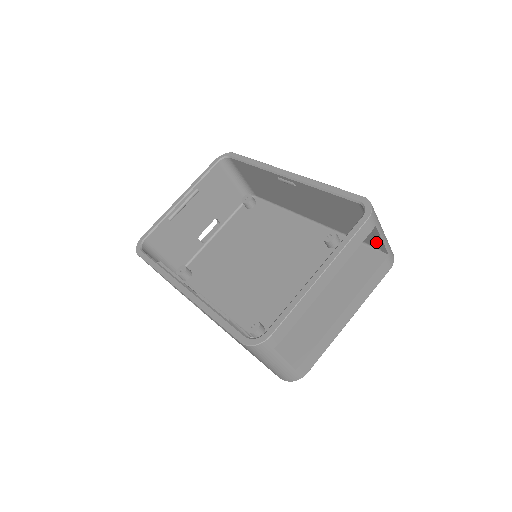
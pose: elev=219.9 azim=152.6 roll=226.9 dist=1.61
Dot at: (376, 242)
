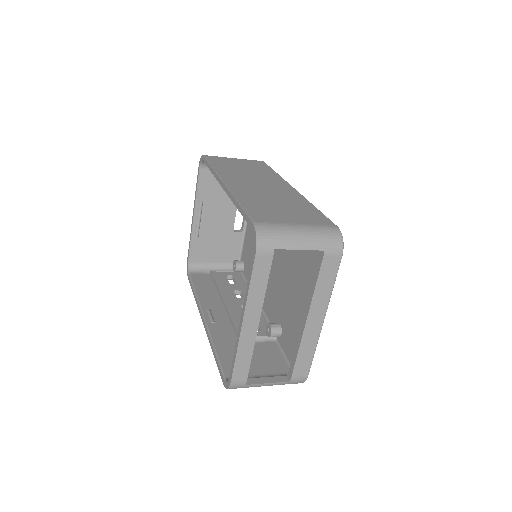
Dot at: occluded
